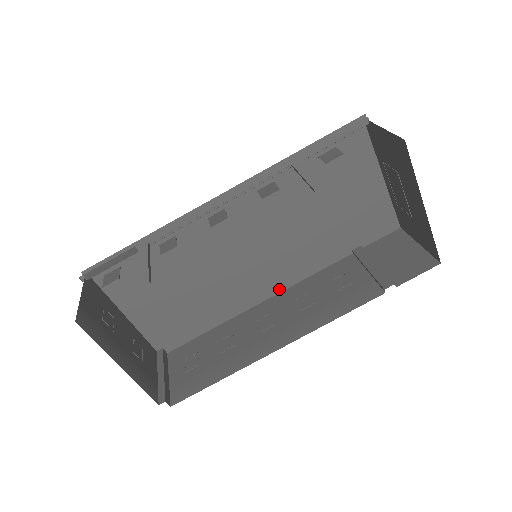
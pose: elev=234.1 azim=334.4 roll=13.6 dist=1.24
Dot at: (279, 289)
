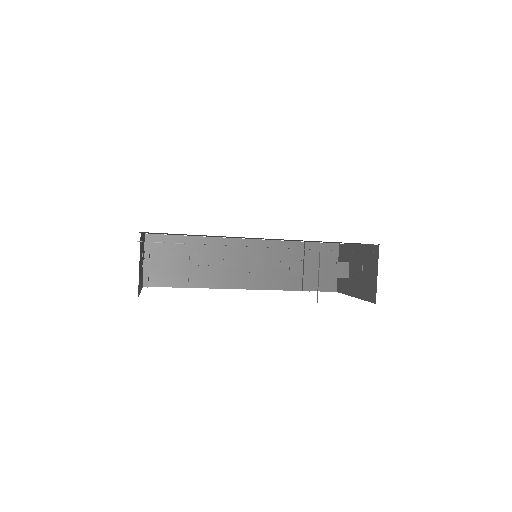
Dot at: occluded
